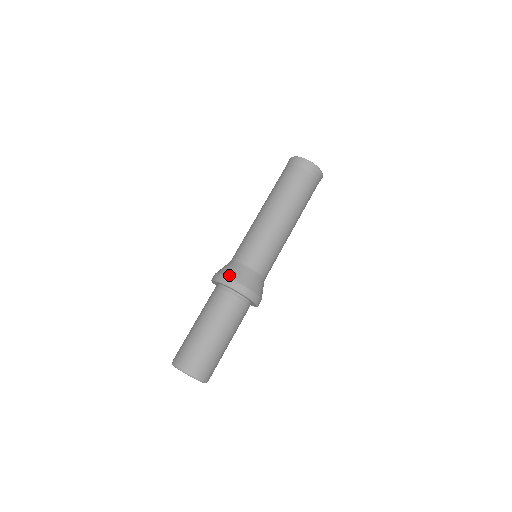
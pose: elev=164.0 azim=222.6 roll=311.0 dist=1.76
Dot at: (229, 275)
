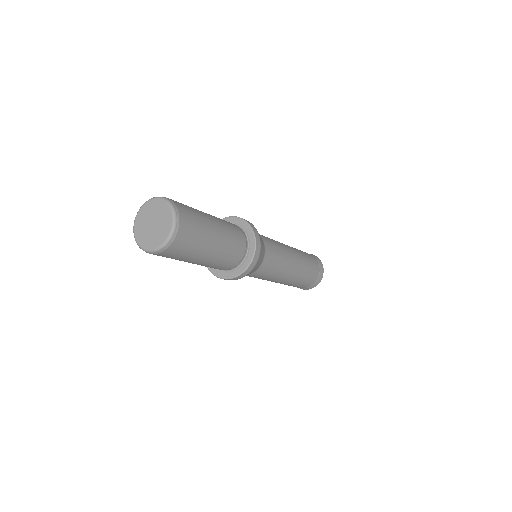
Dot at: occluded
